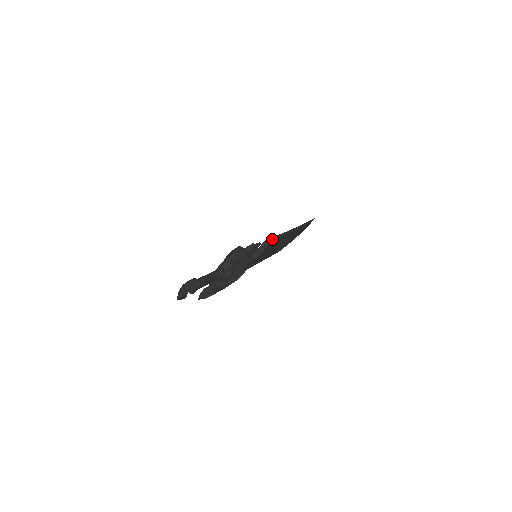
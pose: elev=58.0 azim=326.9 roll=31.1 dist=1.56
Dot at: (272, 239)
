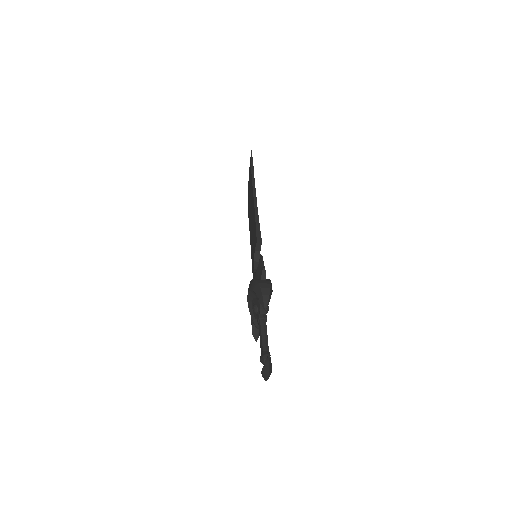
Dot at: (258, 232)
